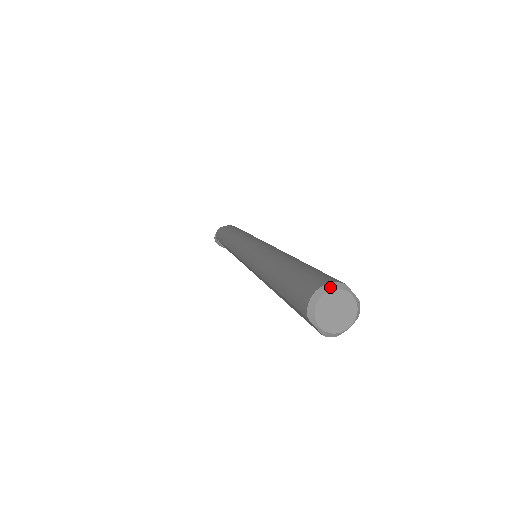
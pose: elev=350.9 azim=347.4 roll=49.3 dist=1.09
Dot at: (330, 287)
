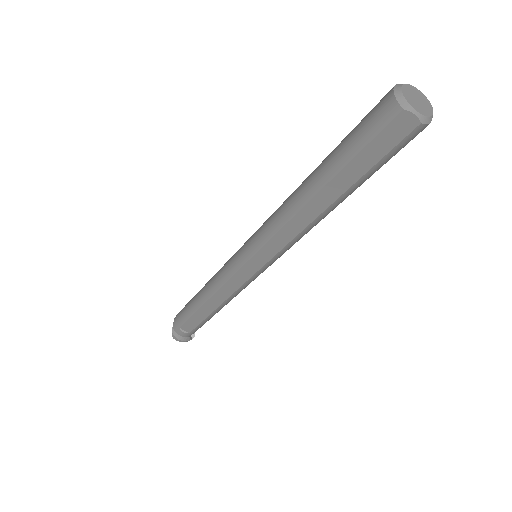
Dot at: (401, 84)
